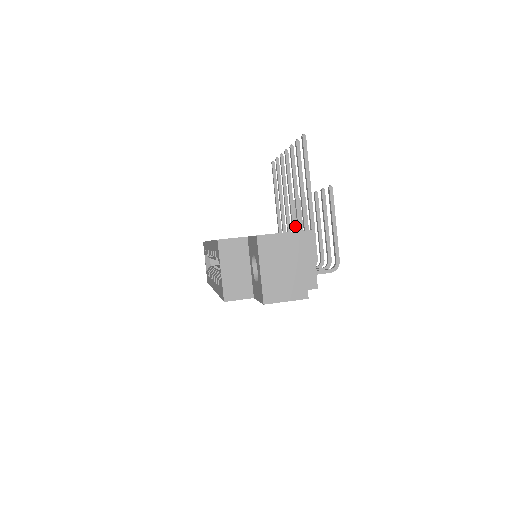
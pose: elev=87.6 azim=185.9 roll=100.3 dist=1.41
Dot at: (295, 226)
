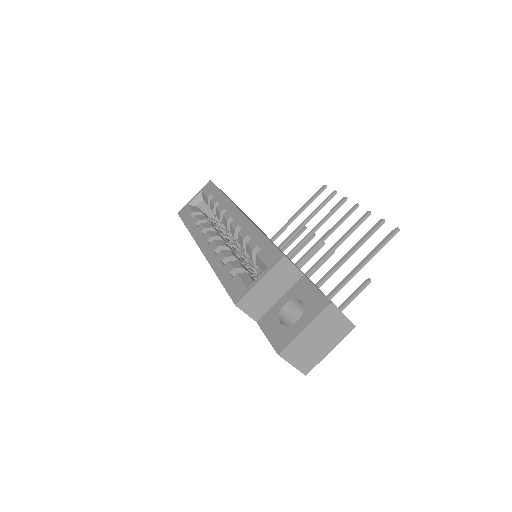
Dot at: occluded
